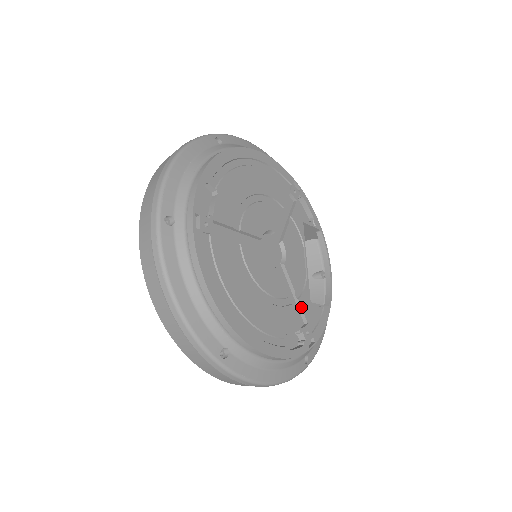
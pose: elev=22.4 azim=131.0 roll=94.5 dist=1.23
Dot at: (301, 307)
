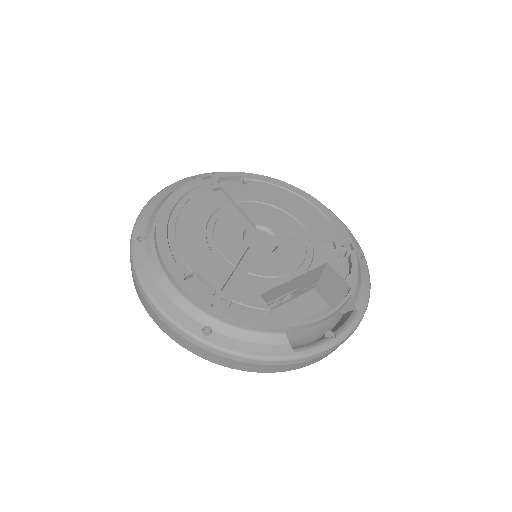
Dot at: (242, 284)
